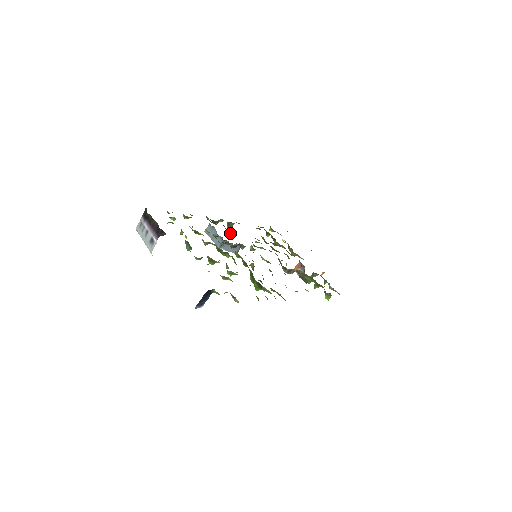
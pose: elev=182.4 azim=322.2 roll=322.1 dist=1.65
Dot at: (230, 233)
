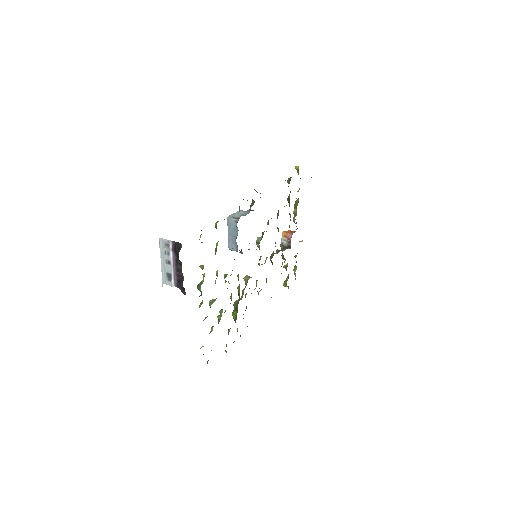
Dot at: occluded
